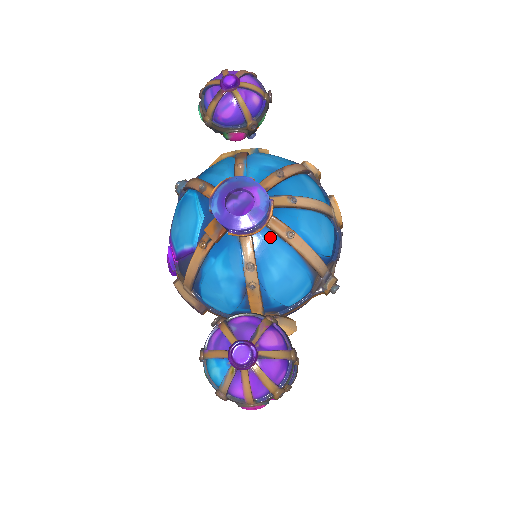
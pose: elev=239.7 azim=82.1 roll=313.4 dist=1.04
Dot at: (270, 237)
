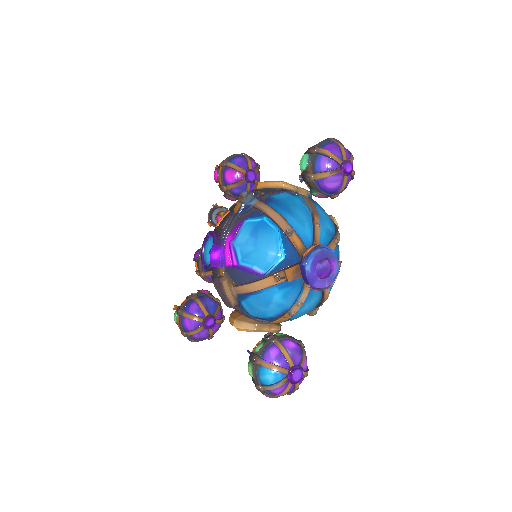
Dot at: occluded
